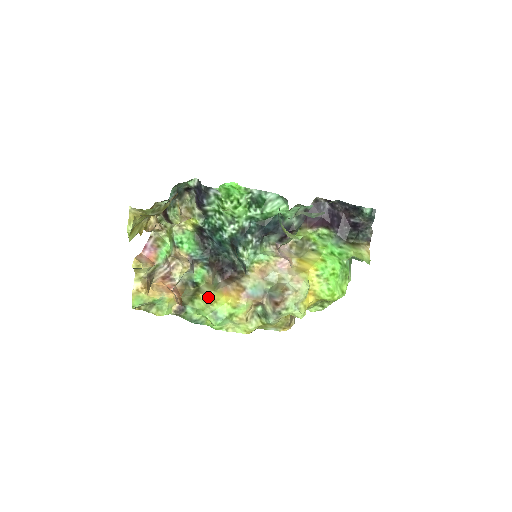
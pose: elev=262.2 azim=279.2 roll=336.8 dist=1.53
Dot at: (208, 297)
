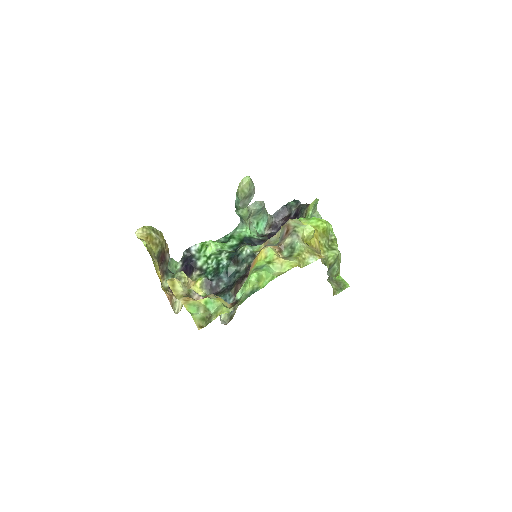
Dot at: occluded
